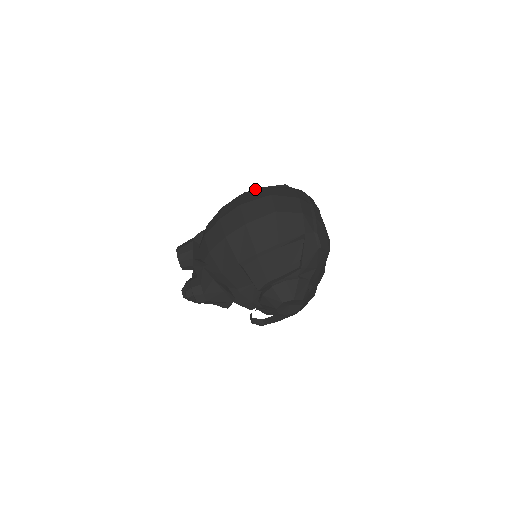
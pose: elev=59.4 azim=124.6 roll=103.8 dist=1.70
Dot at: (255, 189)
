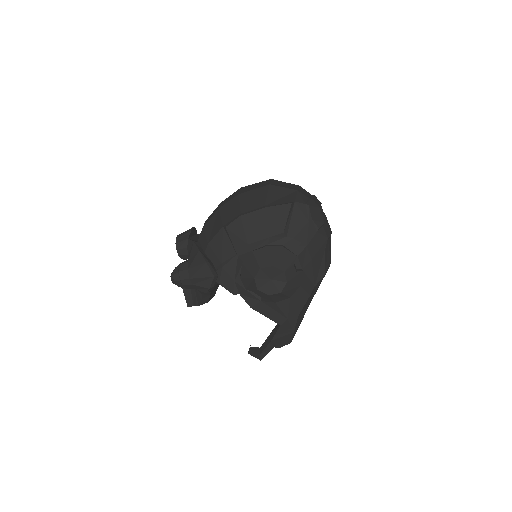
Dot at: occluded
